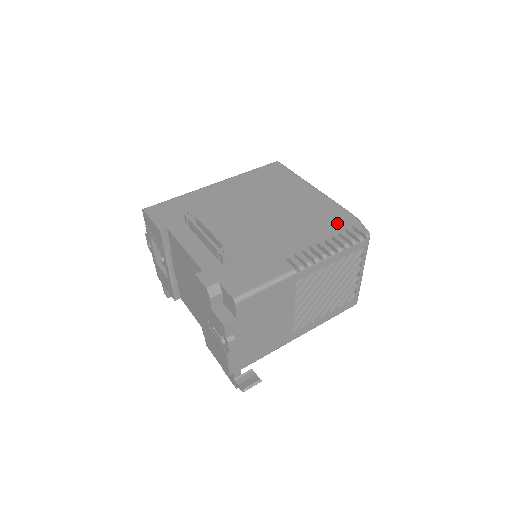
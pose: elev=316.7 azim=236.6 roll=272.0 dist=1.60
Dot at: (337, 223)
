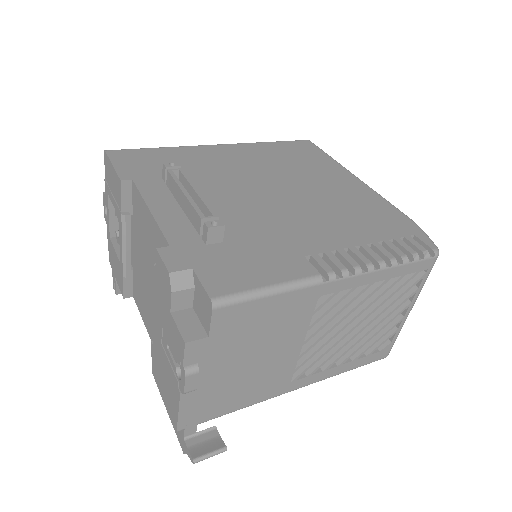
Dot at: (390, 226)
